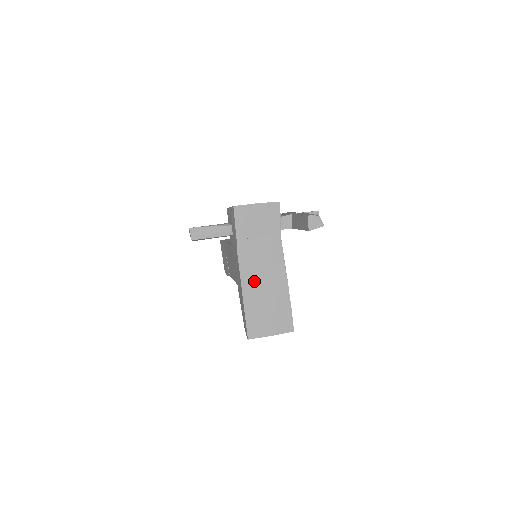
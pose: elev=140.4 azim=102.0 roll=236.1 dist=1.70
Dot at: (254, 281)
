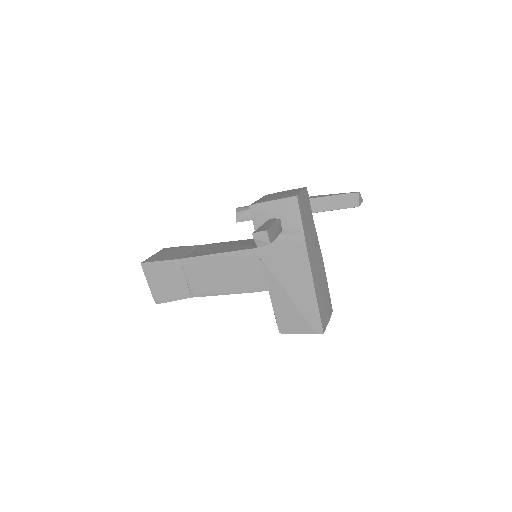
Dot at: (316, 272)
